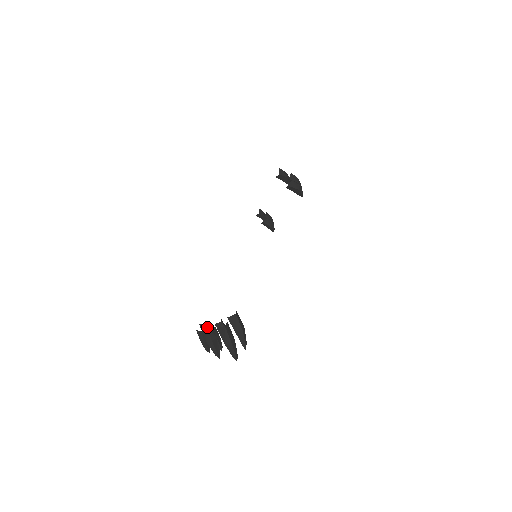
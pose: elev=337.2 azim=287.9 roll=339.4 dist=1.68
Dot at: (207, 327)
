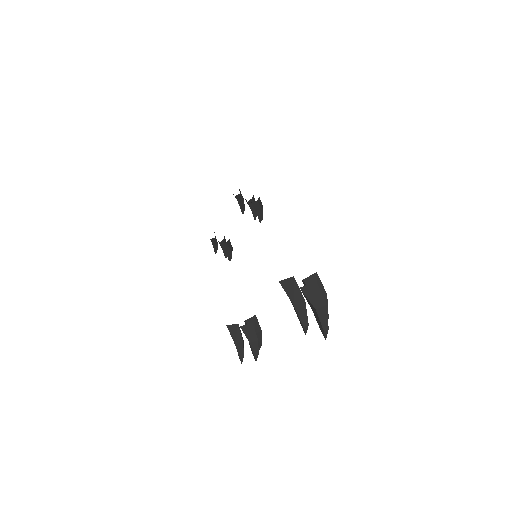
Dot at: occluded
